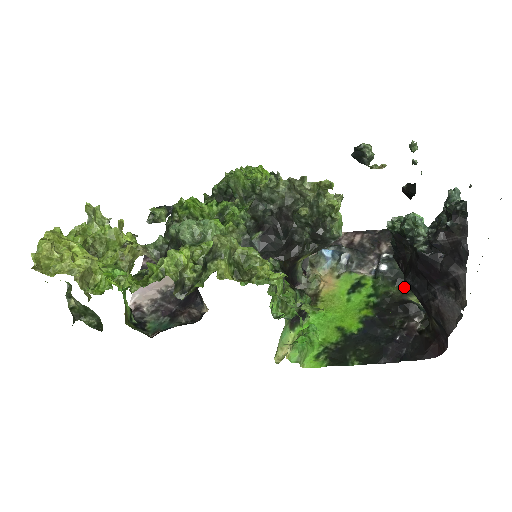
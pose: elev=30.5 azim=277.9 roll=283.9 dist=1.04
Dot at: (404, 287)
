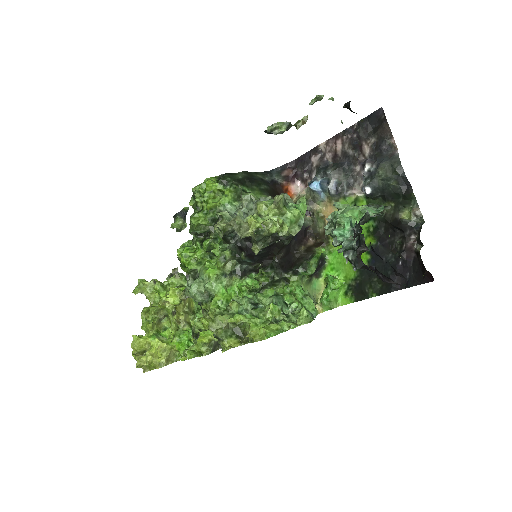
Dot at: (394, 201)
